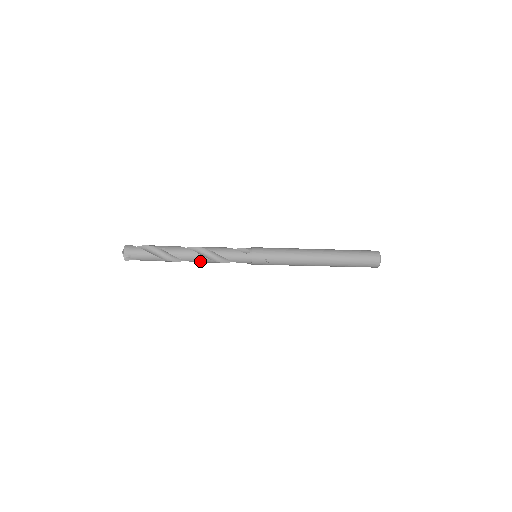
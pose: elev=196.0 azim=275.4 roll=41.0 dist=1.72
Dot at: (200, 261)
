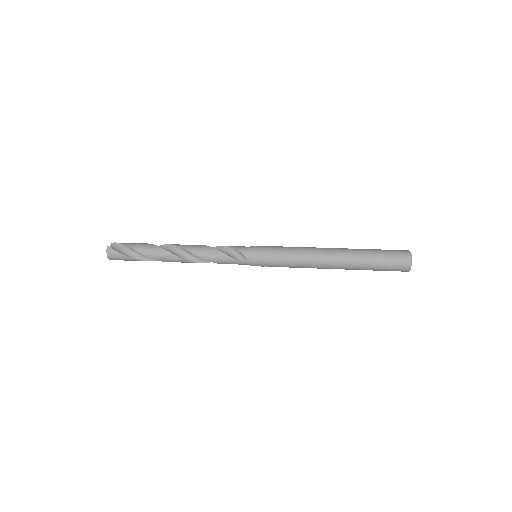
Dot at: occluded
